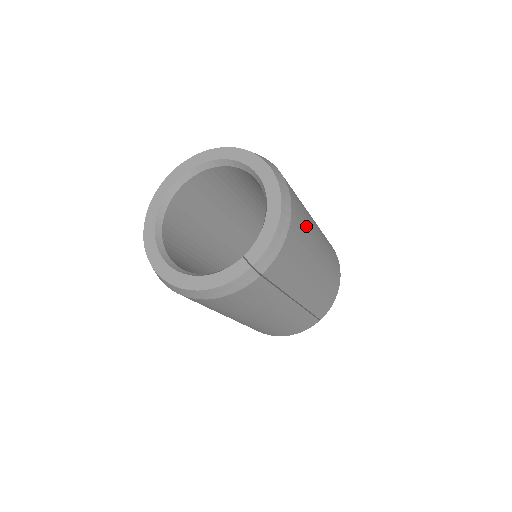
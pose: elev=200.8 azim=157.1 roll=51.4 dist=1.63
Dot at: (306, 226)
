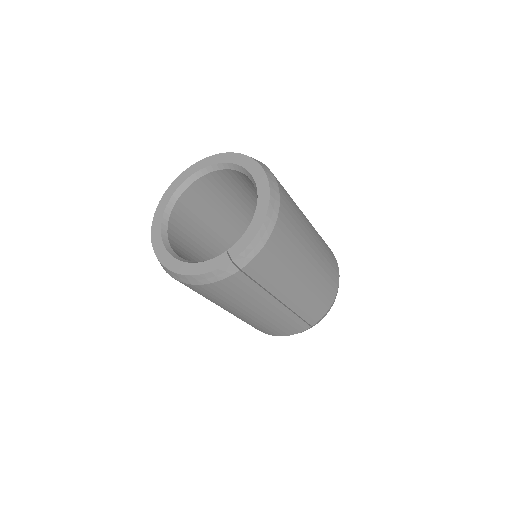
Dot at: (296, 233)
